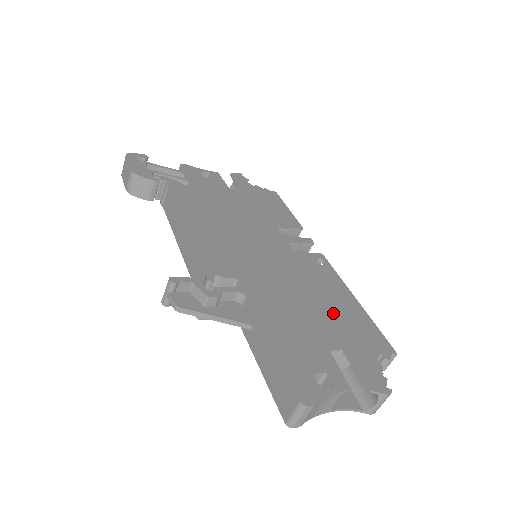
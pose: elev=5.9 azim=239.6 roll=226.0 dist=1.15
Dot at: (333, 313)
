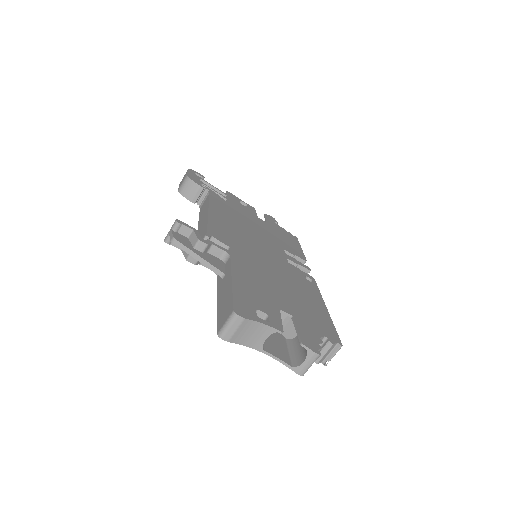
Dot at: (299, 300)
